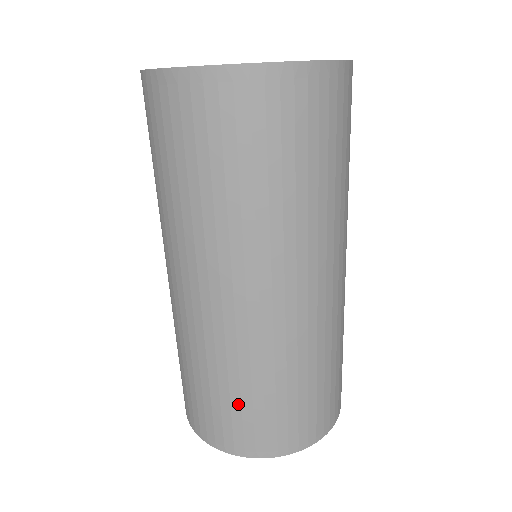
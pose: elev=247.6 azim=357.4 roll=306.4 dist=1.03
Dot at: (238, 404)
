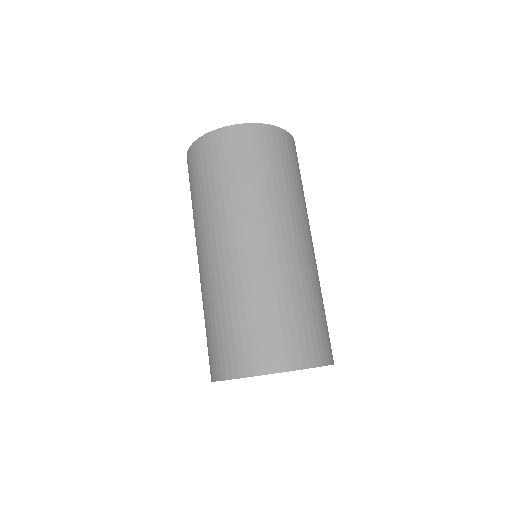
Dot at: (300, 318)
